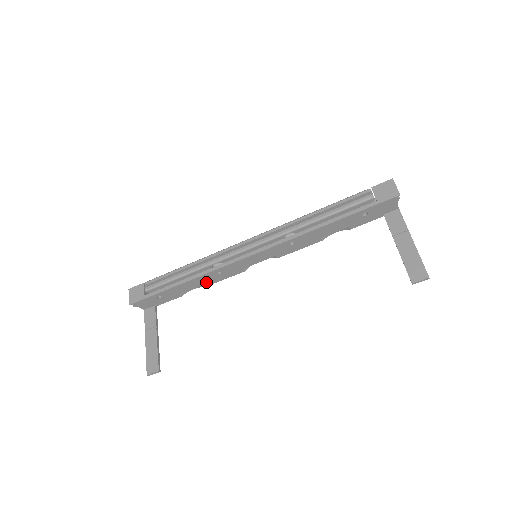
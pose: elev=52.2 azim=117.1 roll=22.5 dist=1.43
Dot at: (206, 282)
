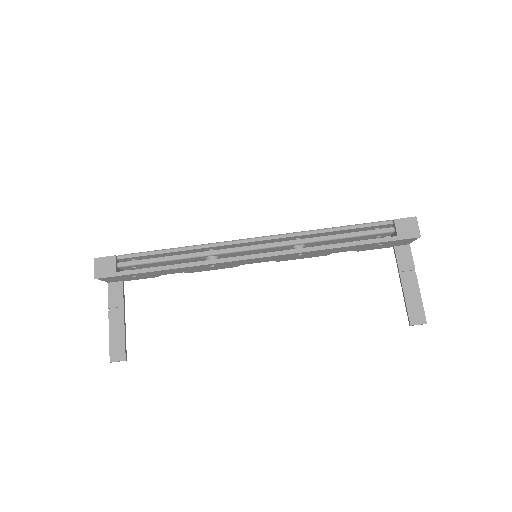
Dot at: (192, 270)
